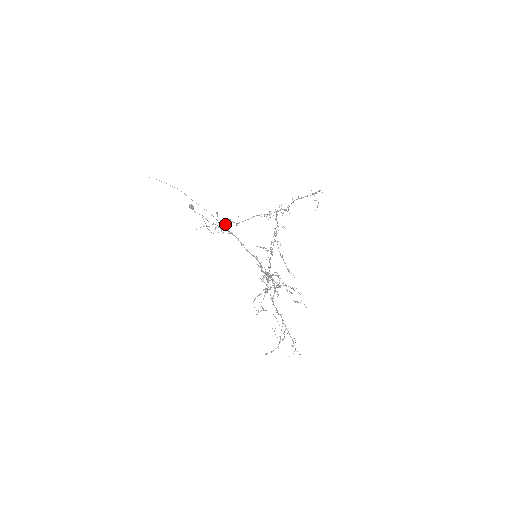
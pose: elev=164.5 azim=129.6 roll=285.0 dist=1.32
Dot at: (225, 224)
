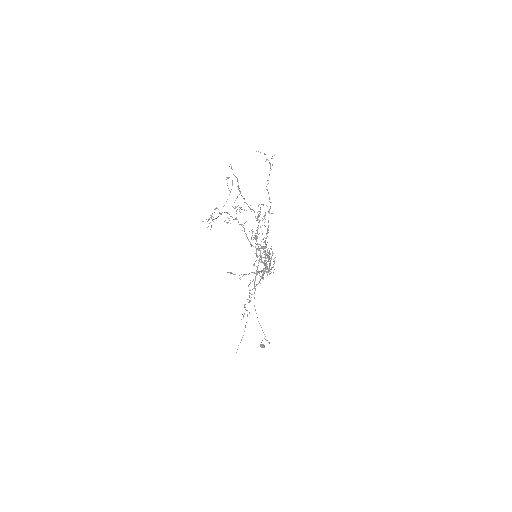
Dot at: occluded
